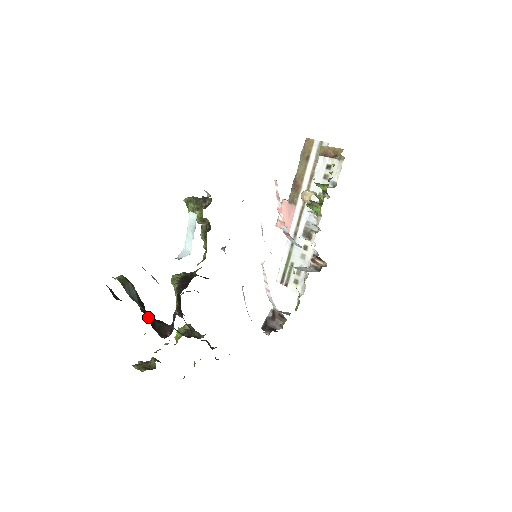
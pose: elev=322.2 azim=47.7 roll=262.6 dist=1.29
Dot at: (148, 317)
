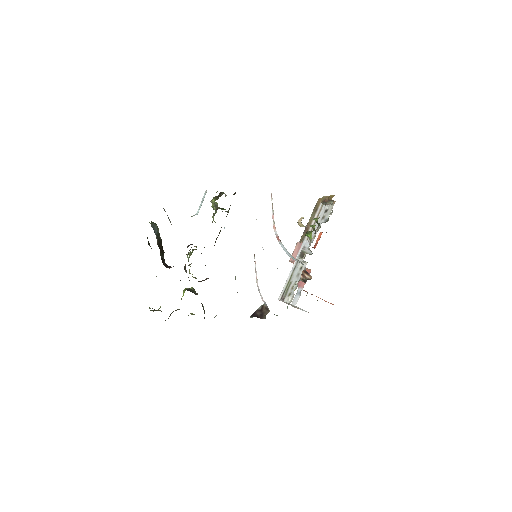
Dot at: (163, 258)
